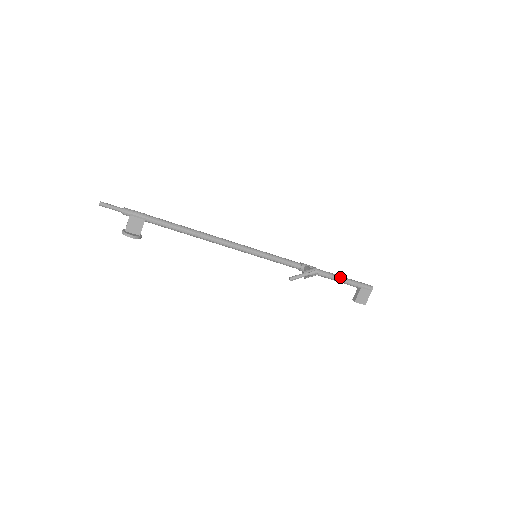
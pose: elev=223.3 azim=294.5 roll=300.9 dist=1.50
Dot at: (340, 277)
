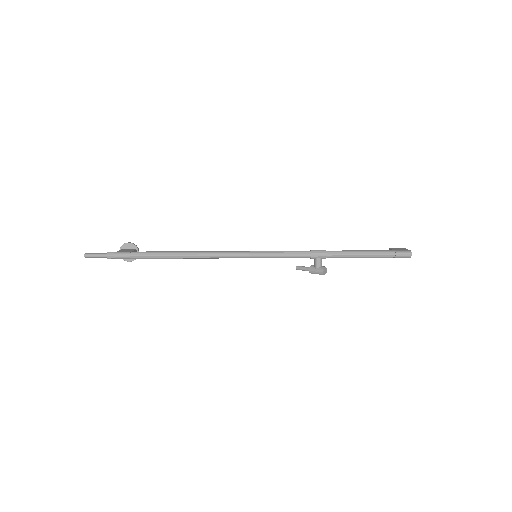
Dot at: (363, 257)
